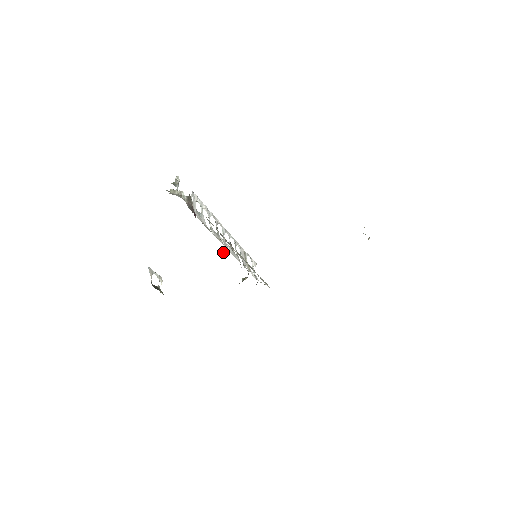
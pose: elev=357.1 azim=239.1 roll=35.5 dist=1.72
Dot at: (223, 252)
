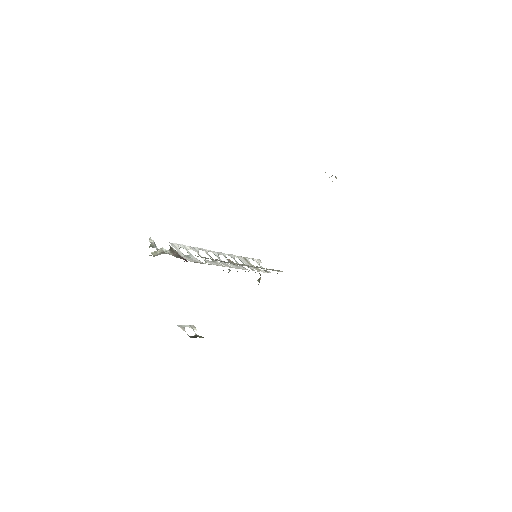
Dot at: (228, 272)
